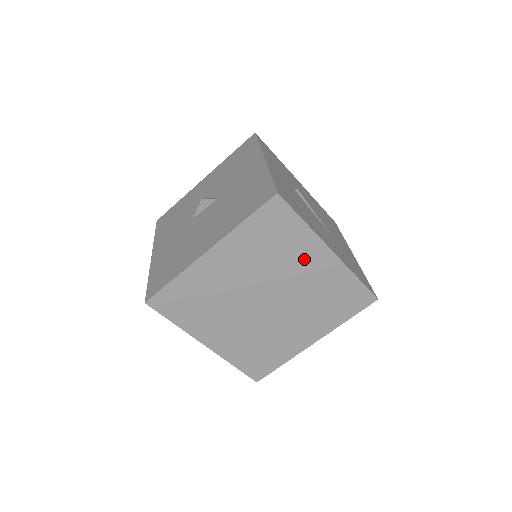
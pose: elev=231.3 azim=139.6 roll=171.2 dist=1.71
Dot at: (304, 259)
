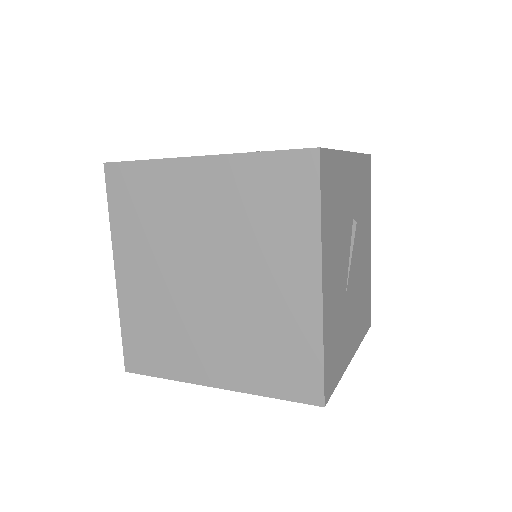
Dot at: (284, 263)
